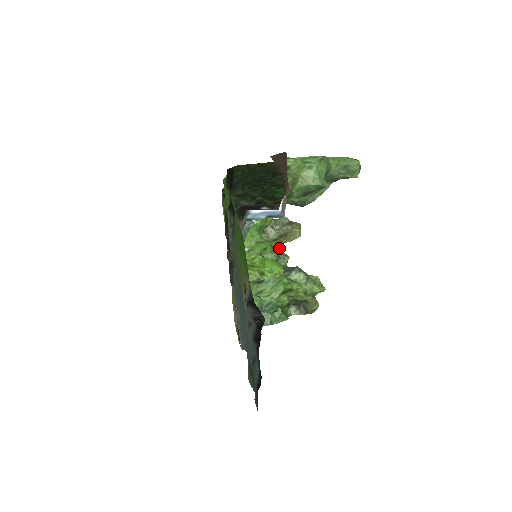
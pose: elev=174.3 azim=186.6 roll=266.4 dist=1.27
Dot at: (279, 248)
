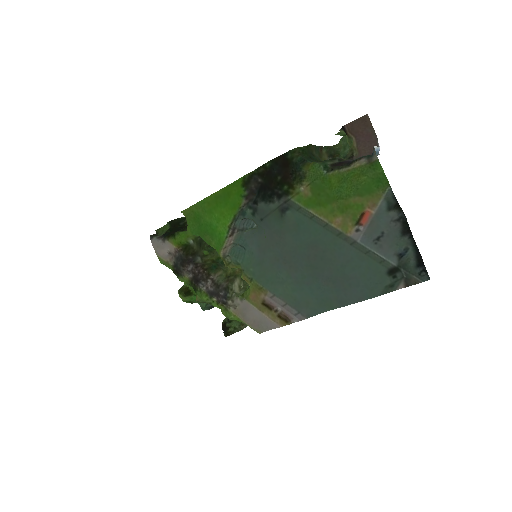
Dot at: occluded
